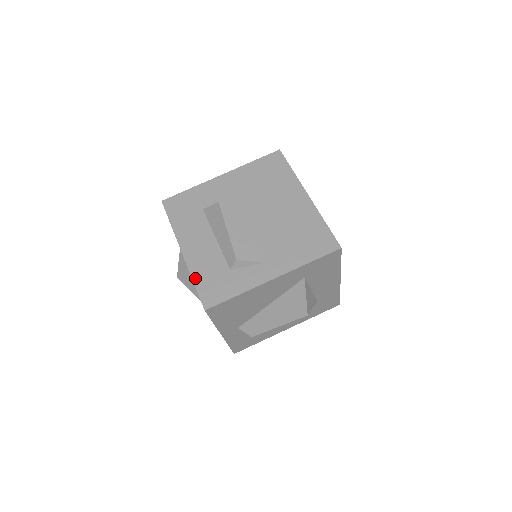
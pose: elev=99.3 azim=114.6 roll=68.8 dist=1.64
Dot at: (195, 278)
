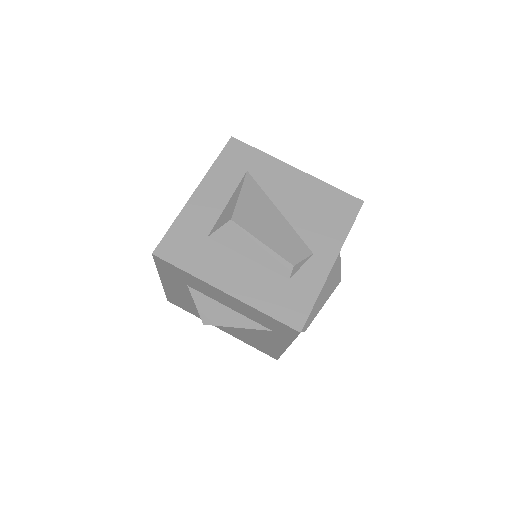
Dot at: (263, 309)
